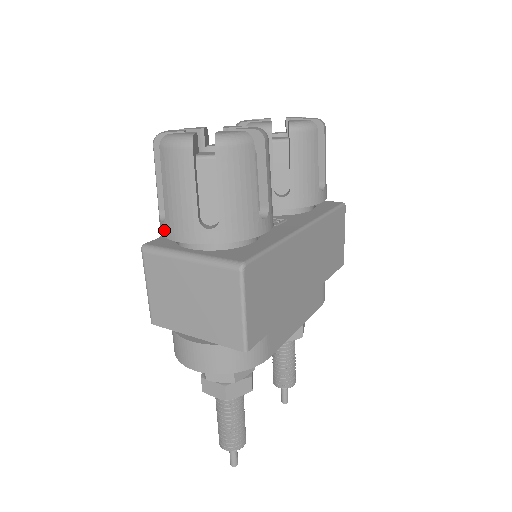
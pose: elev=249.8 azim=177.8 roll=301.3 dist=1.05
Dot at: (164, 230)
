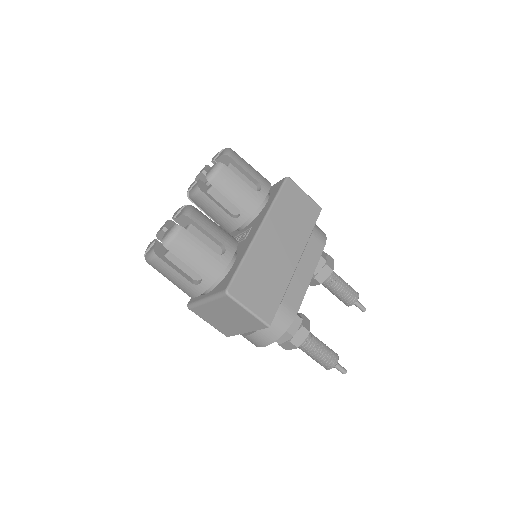
Dot at: occluded
